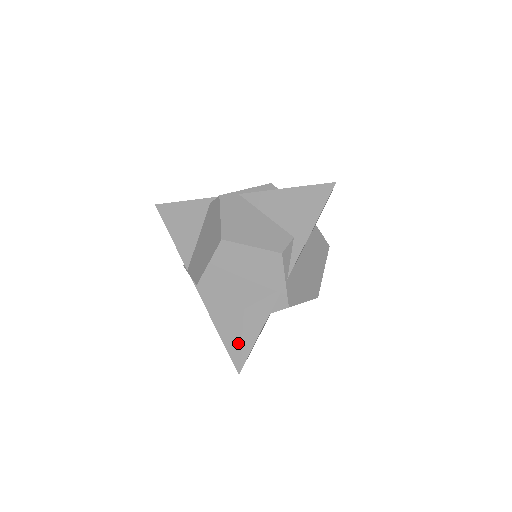
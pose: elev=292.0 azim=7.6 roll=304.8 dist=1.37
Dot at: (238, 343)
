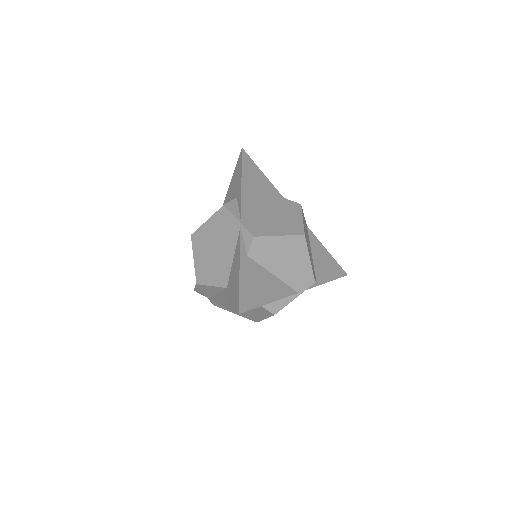
Dot at: (233, 295)
